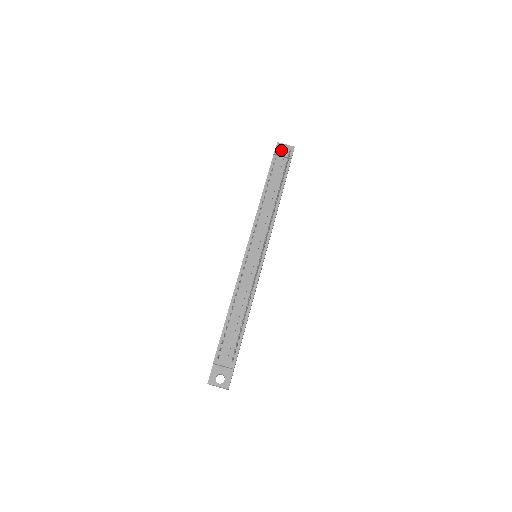
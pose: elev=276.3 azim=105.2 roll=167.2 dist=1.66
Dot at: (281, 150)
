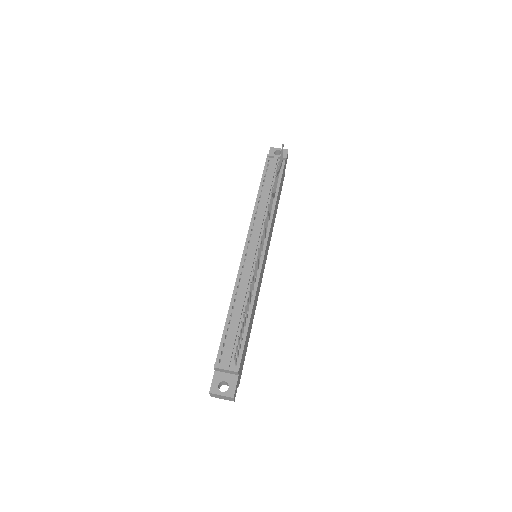
Dot at: occluded
